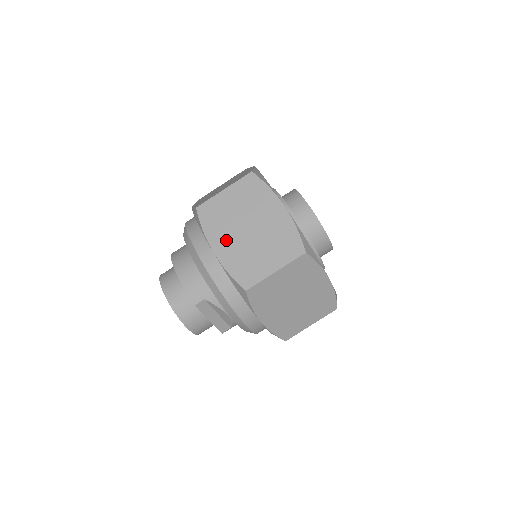
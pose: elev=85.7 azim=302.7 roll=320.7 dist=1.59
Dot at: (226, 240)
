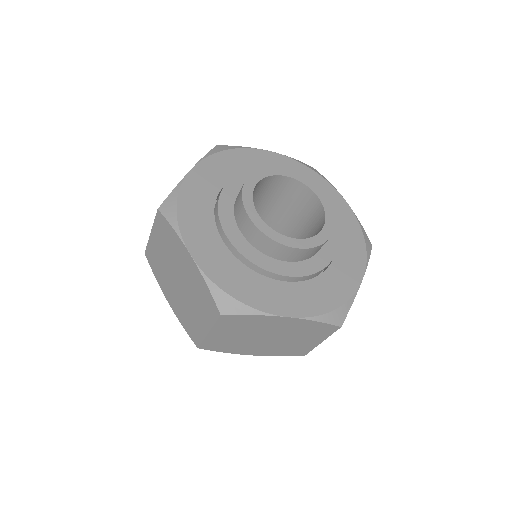
Dot at: (254, 349)
